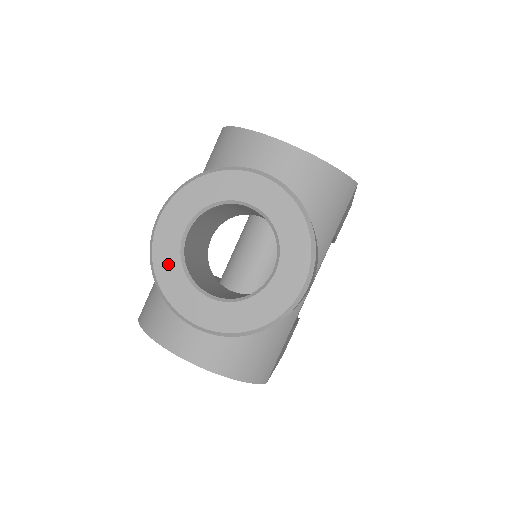
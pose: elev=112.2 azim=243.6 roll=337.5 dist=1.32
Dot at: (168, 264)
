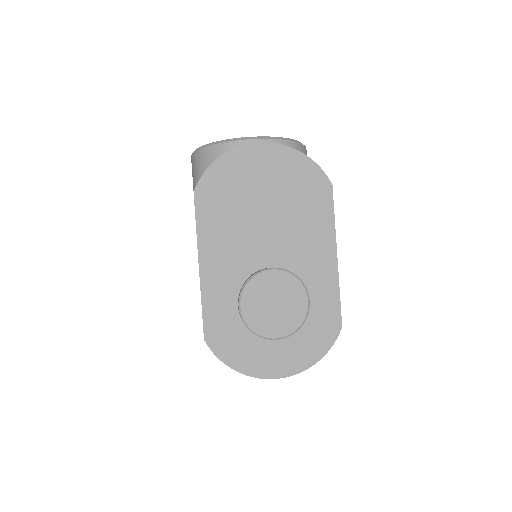
Dot at: occluded
